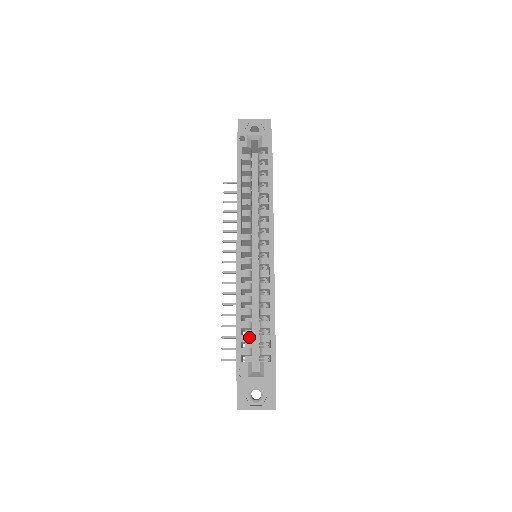
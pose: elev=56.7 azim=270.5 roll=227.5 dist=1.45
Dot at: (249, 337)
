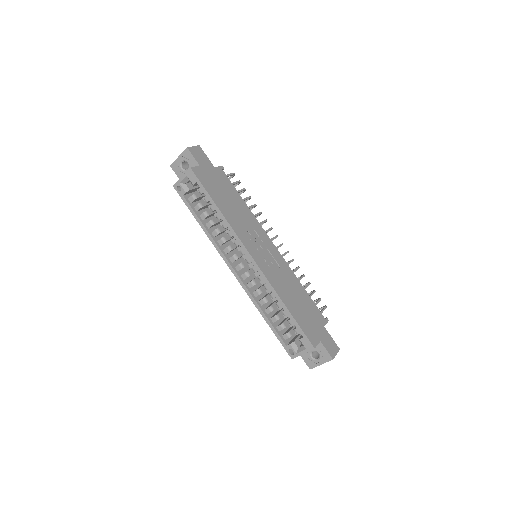
Dot at: (281, 326)
